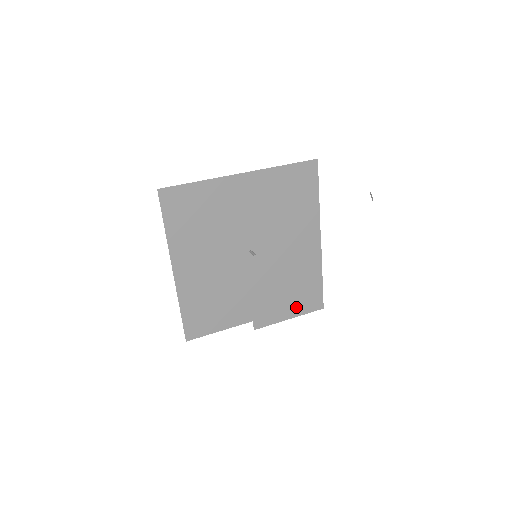
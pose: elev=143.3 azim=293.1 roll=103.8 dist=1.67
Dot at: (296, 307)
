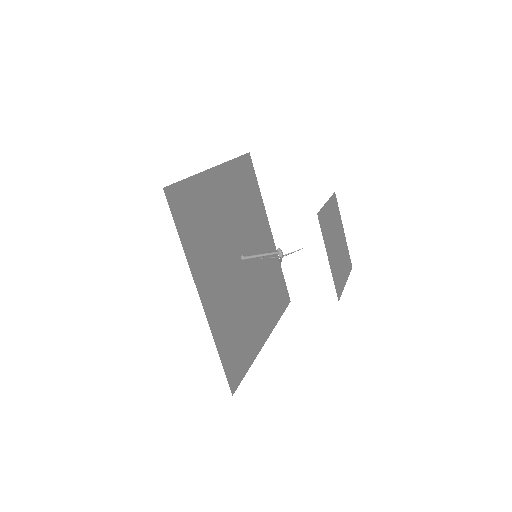
Dot at: (344, 269)
